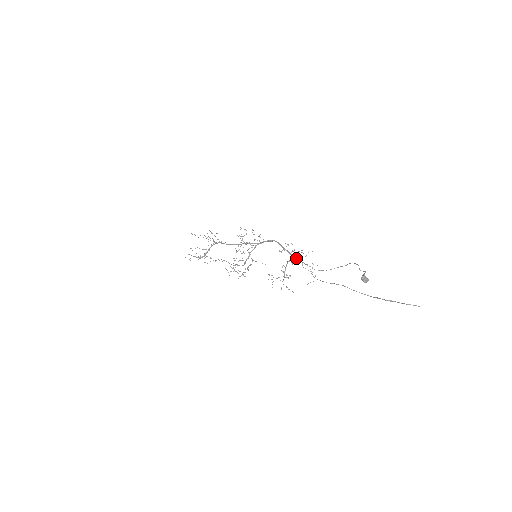
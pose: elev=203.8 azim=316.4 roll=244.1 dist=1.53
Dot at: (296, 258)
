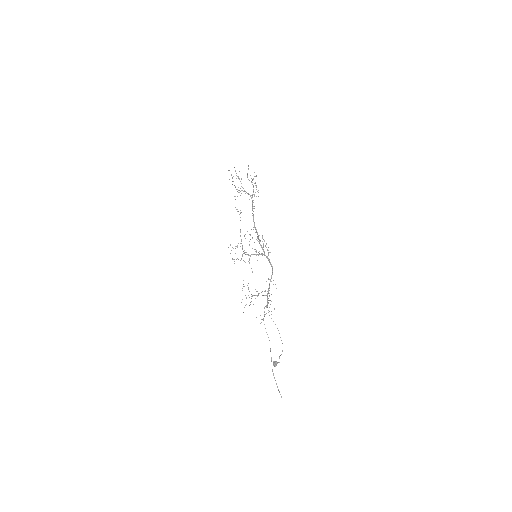
Dot at: (268, 298)
